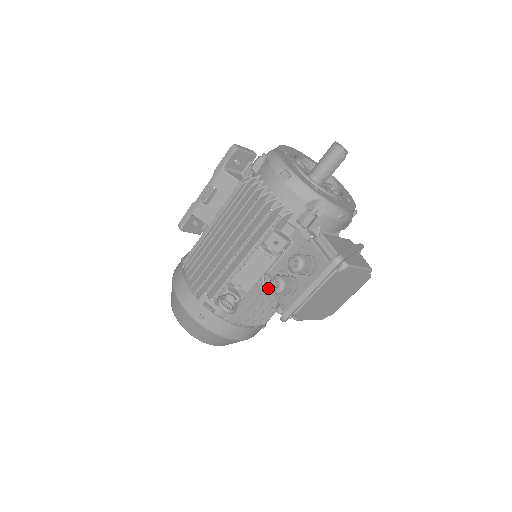
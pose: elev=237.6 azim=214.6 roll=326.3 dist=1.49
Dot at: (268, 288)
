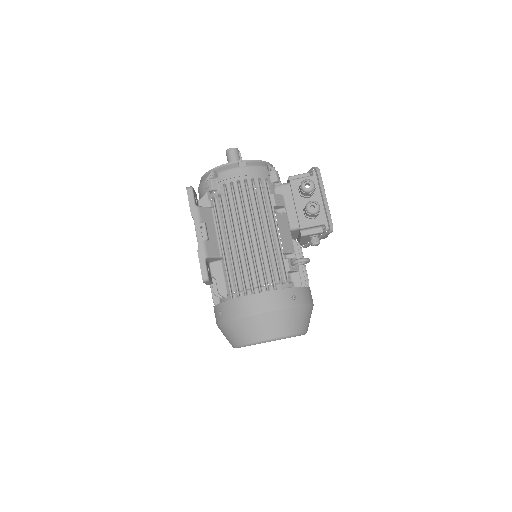
Dot at: occluded
